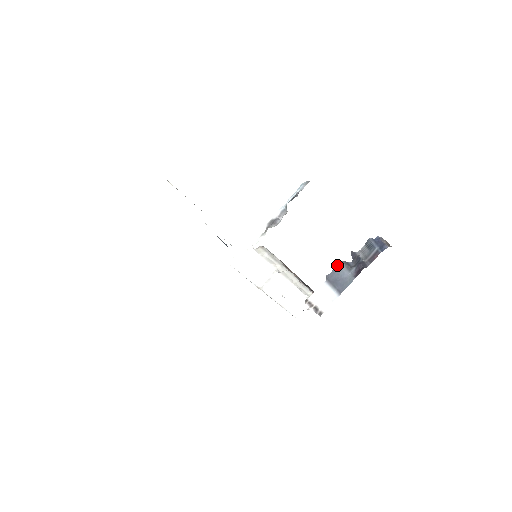
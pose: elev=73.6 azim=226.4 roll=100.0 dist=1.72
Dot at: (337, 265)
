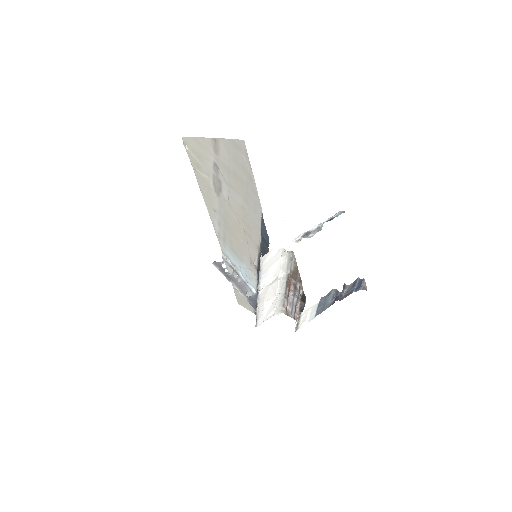
Dot at: (331, 291)
